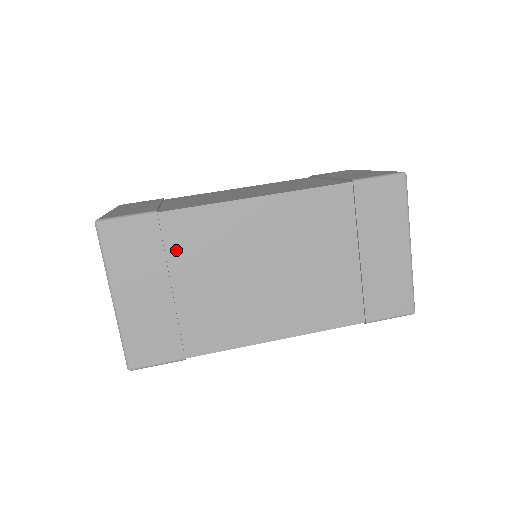
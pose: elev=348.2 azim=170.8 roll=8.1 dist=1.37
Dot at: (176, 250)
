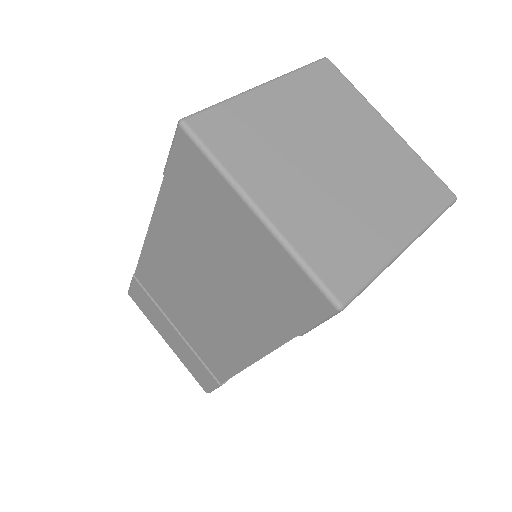
Dot at: (157, 299)
